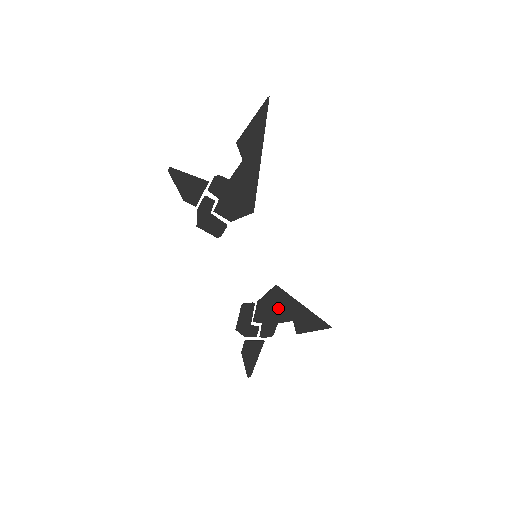
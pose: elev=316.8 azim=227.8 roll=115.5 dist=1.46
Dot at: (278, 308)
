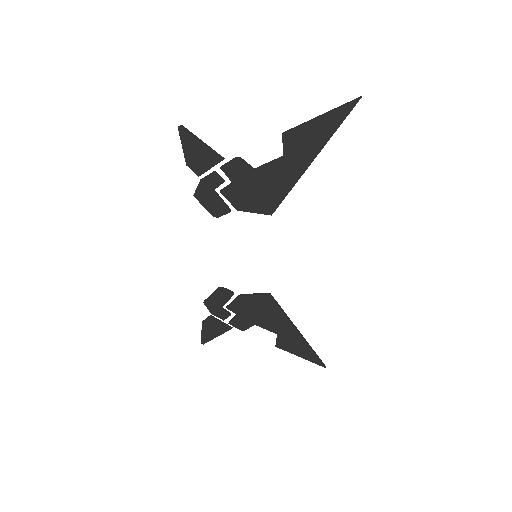
Dot at: (262, 313)
